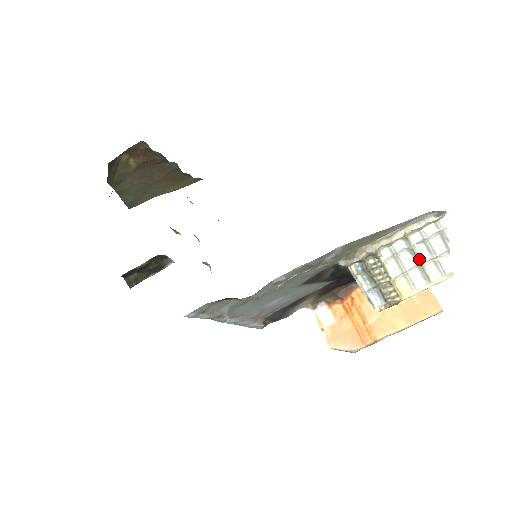
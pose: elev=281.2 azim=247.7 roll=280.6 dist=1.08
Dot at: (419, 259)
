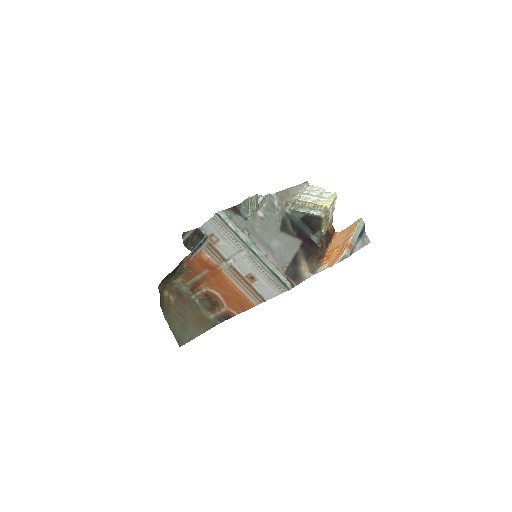
Dot at: (316, 196)
